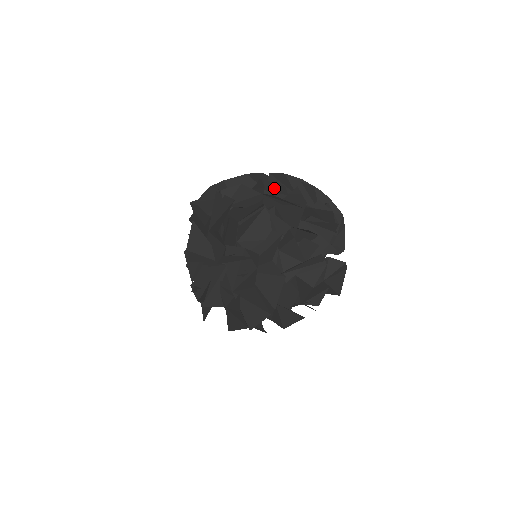
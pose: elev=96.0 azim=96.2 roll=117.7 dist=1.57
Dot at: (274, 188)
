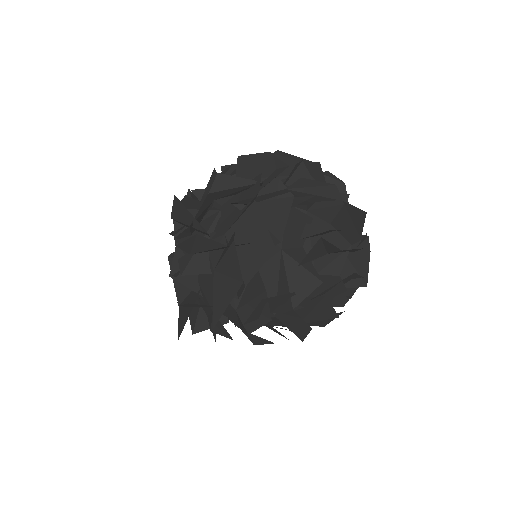
Dot at: occluded
